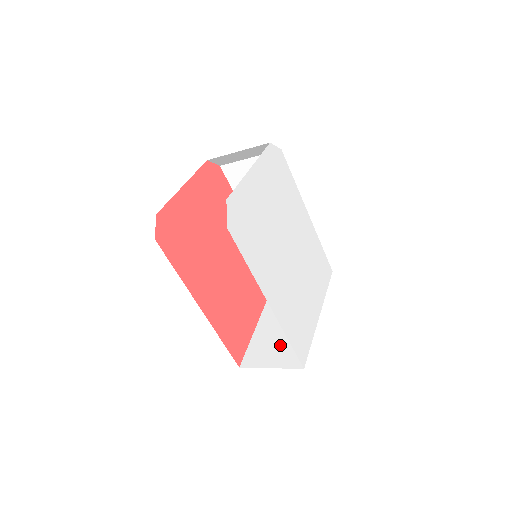
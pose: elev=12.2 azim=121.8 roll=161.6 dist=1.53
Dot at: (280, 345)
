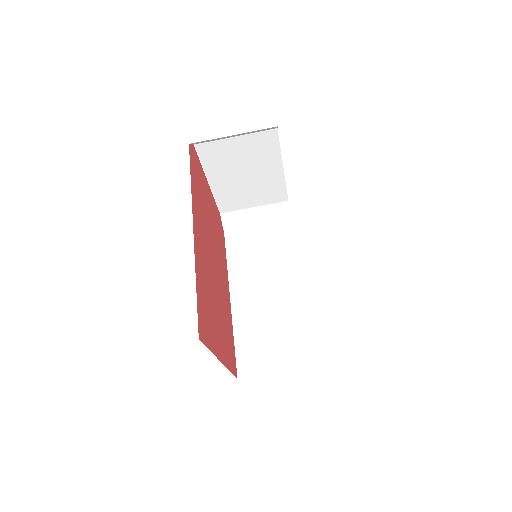
Dot at: occluded
